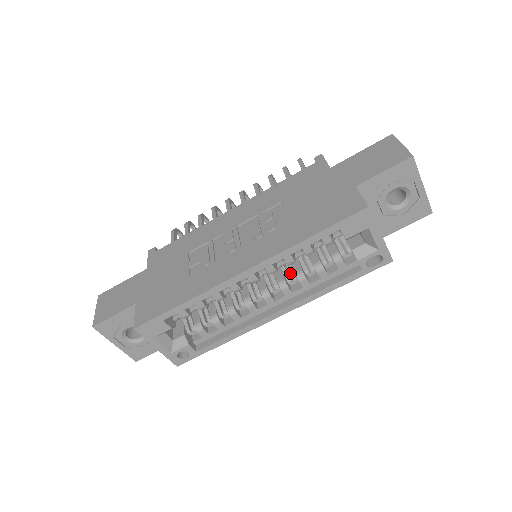
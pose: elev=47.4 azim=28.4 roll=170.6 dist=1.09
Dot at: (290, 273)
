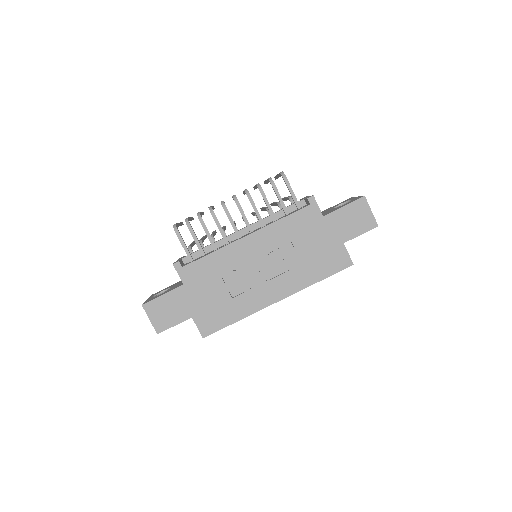
Dot at: occluded
